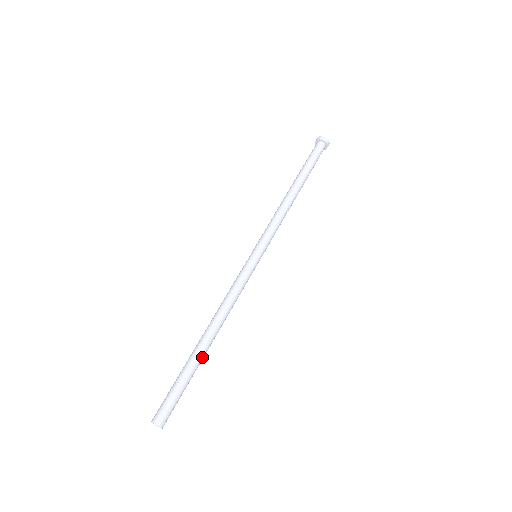
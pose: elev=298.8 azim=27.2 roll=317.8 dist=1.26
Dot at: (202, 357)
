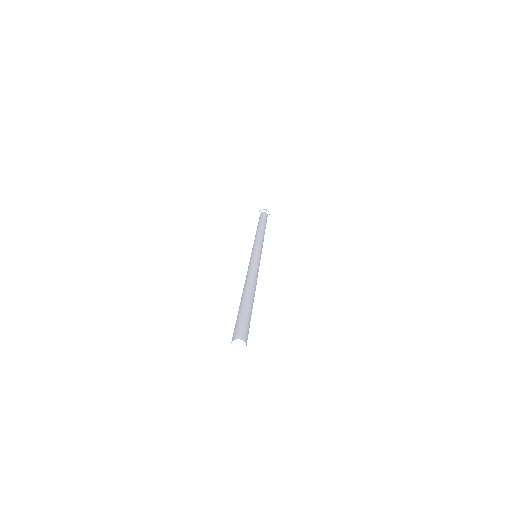
Dot at: occluded
